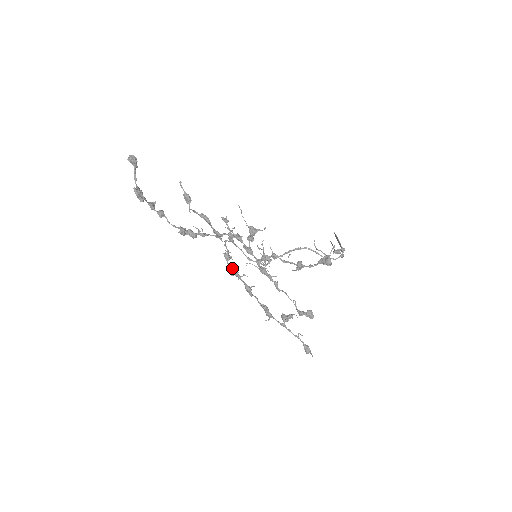
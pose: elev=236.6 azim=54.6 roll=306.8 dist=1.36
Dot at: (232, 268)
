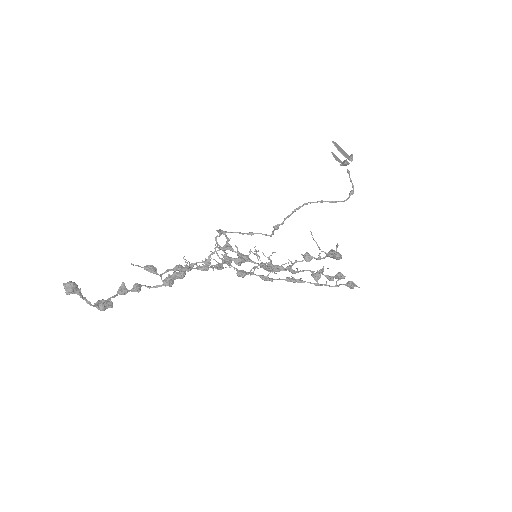
Dot at: (238, 272)
